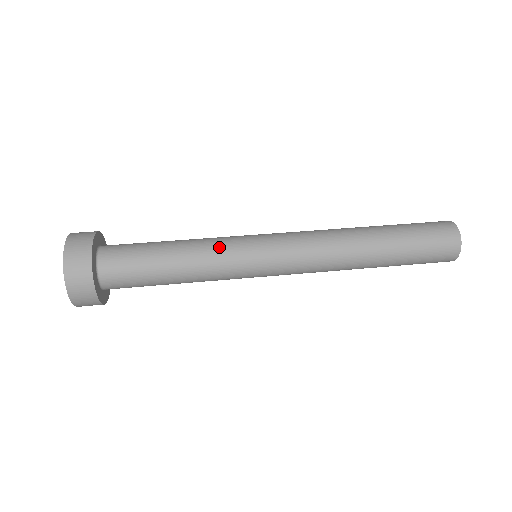
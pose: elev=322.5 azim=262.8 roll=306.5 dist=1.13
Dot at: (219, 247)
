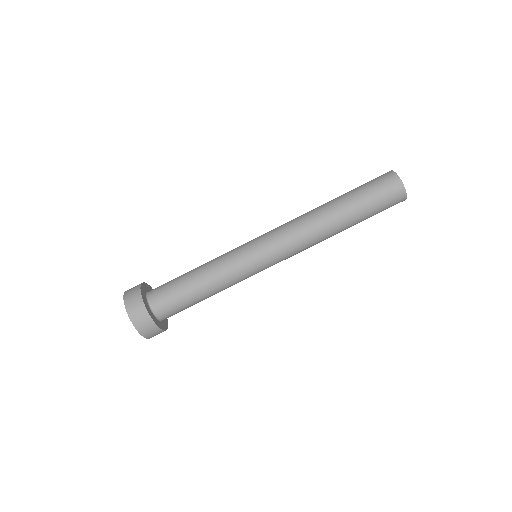
Dot at: occluded
